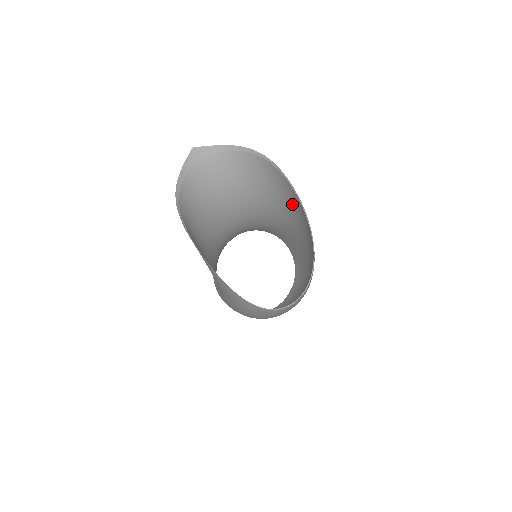
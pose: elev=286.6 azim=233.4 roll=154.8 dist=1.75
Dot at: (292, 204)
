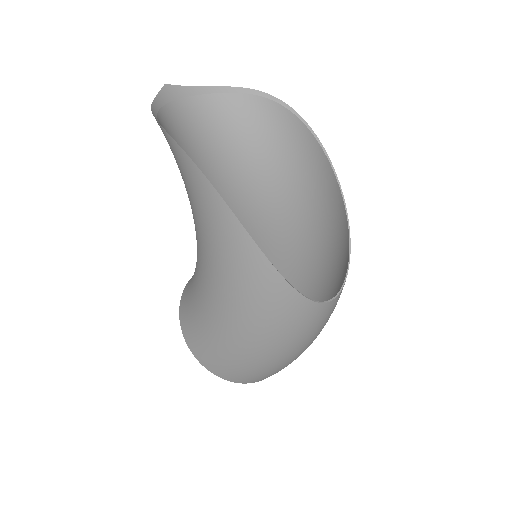
Dot at: (302, 165)
